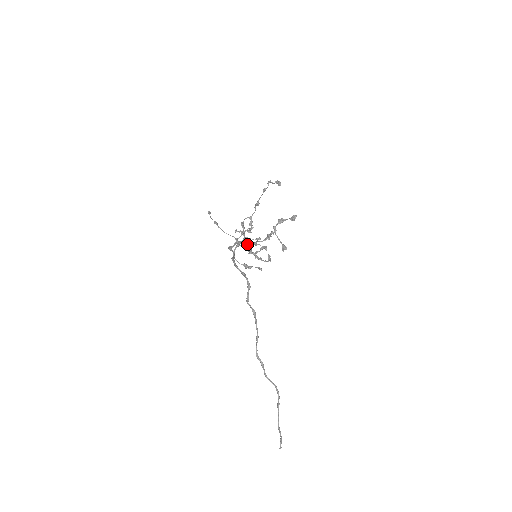
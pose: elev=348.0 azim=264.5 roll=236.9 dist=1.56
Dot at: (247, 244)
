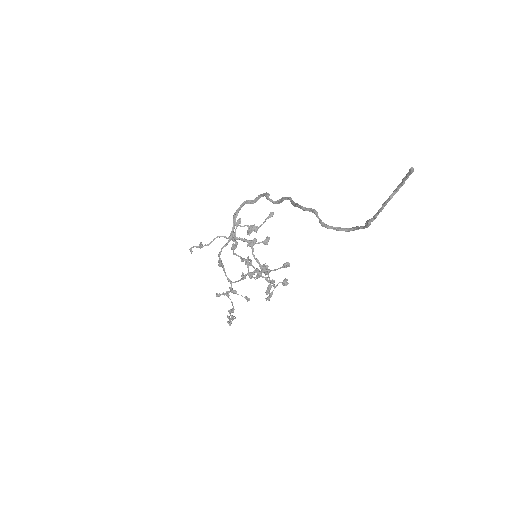
Dot at: (245, 239)
